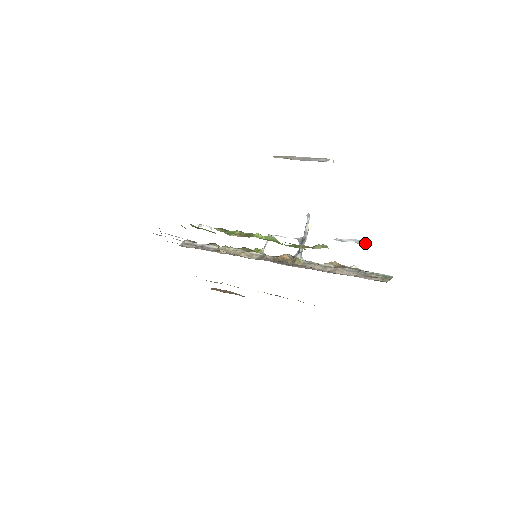
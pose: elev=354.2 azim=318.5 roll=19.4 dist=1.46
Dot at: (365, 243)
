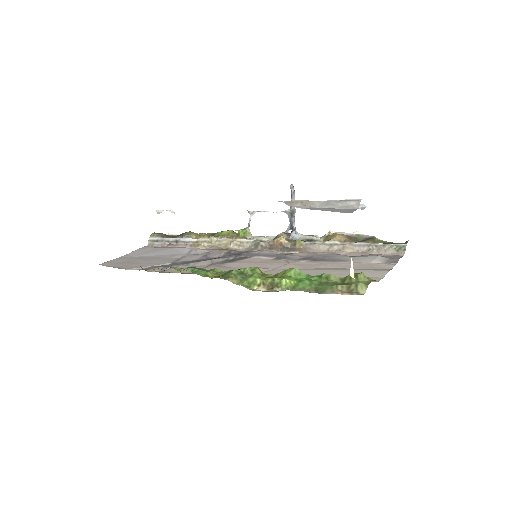
Dot at: (364, 207)
